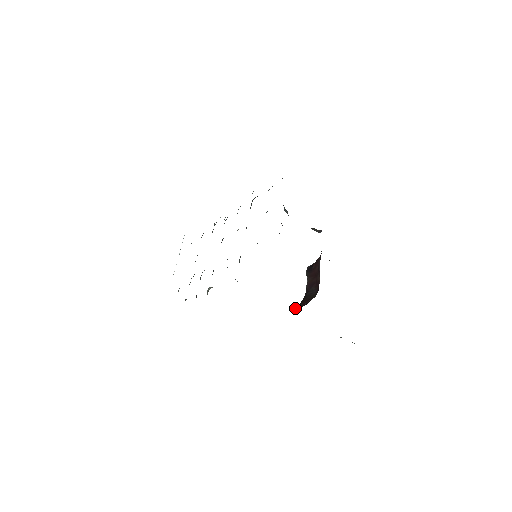
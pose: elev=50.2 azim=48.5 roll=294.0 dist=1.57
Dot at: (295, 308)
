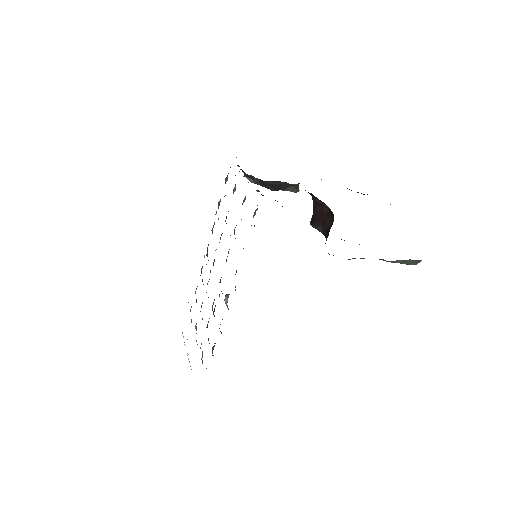
Dot at: occluded
